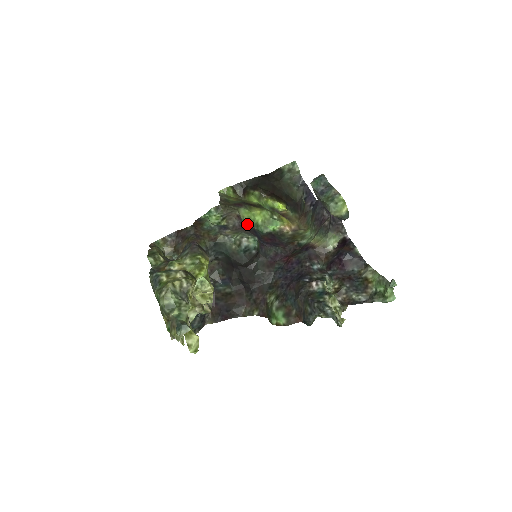
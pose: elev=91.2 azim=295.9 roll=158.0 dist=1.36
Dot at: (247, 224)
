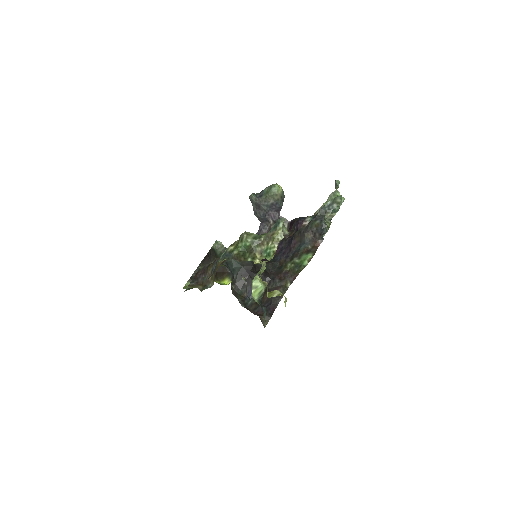
Dot at: occluded
